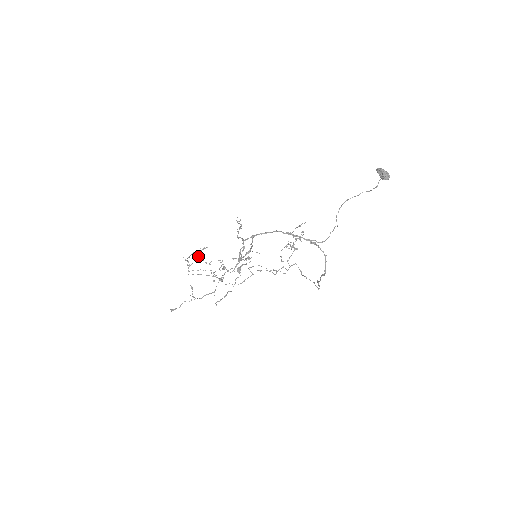
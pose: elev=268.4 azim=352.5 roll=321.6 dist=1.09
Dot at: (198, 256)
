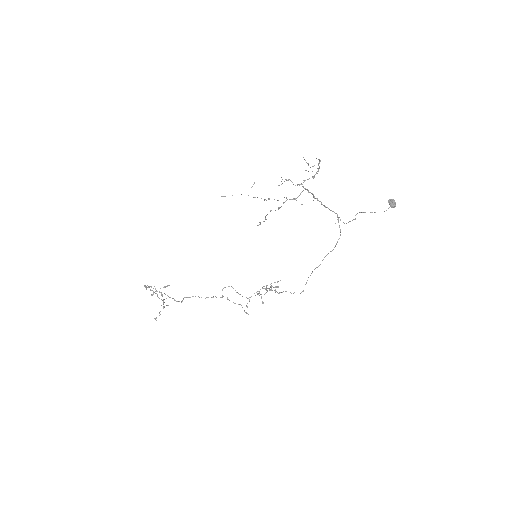
Dot at: (153, 293)
